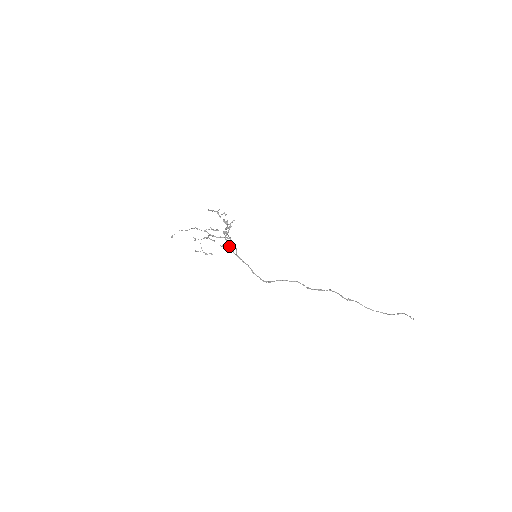
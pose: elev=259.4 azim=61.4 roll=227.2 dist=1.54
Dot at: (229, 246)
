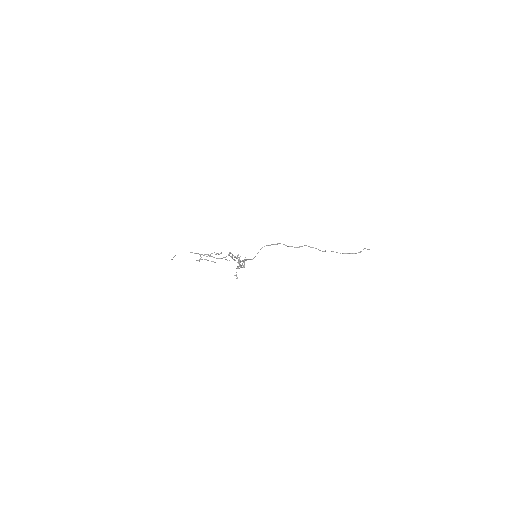
Dot at: (234, 260)
